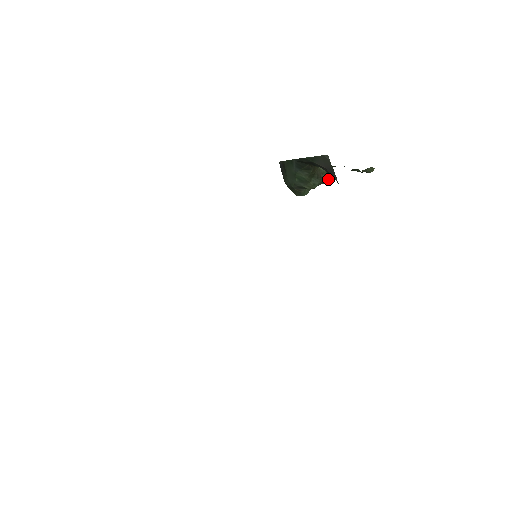
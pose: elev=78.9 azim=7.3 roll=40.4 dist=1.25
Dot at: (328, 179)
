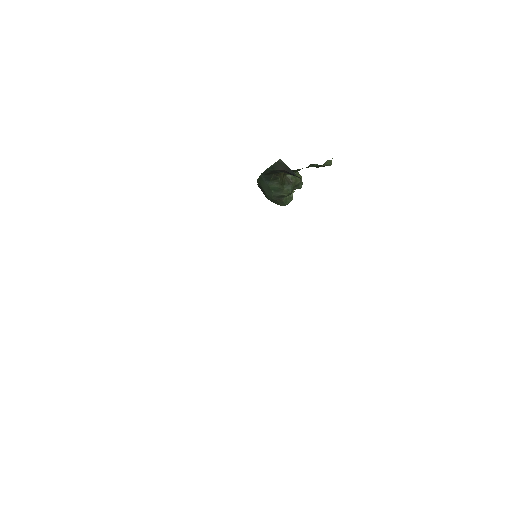
Dot at: (299, 183)
